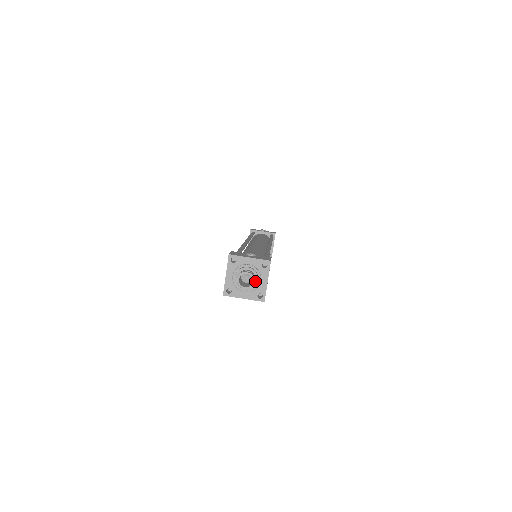
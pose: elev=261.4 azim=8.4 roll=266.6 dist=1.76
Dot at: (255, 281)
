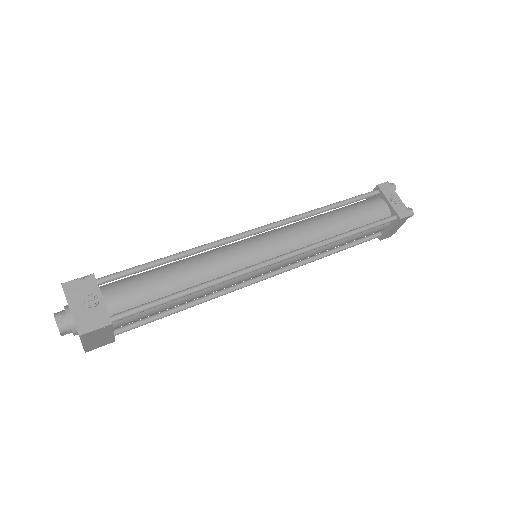
Dot at: (73, 332)
